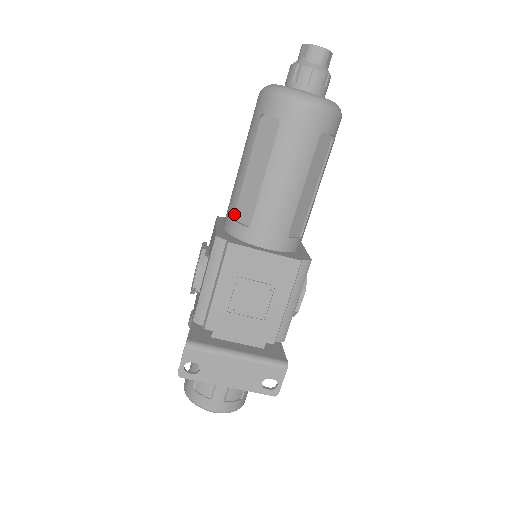
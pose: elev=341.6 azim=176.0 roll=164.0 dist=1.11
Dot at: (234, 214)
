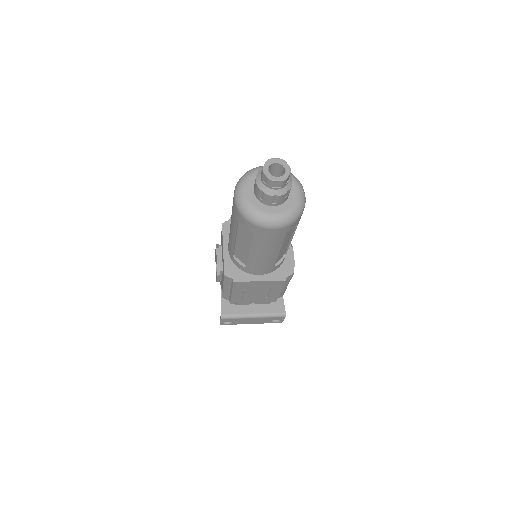
Dot at: (234, 254)
